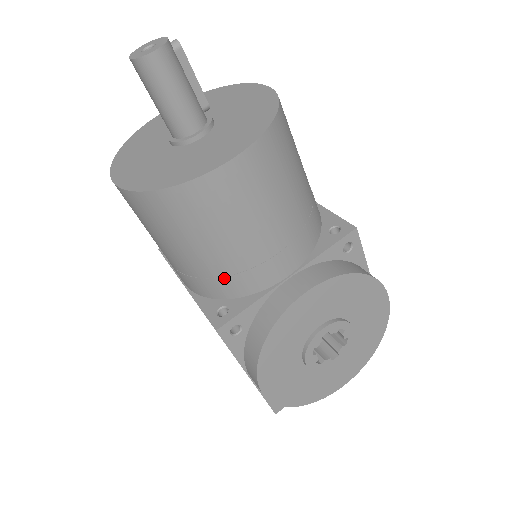
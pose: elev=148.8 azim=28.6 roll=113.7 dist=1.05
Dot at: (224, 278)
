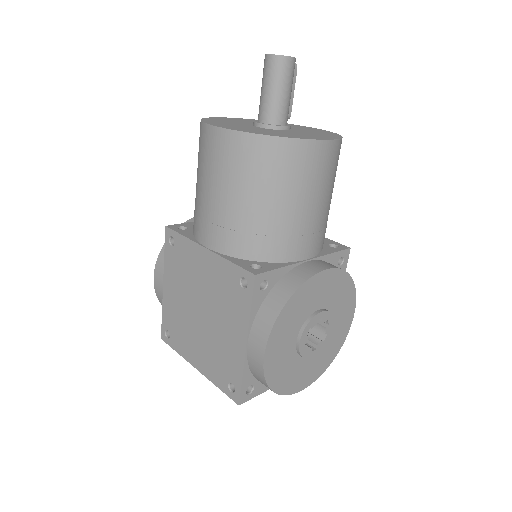
Dot at: (269, 237)
